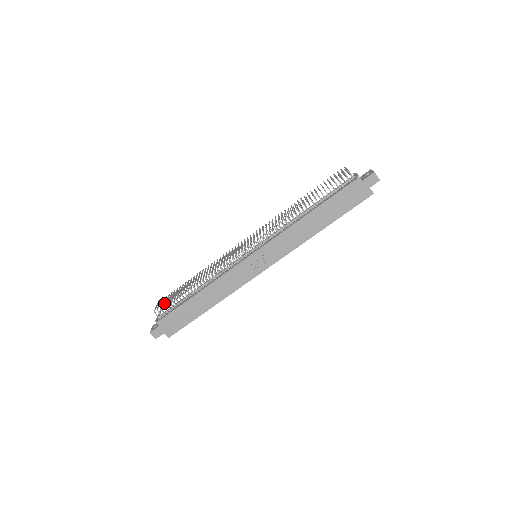
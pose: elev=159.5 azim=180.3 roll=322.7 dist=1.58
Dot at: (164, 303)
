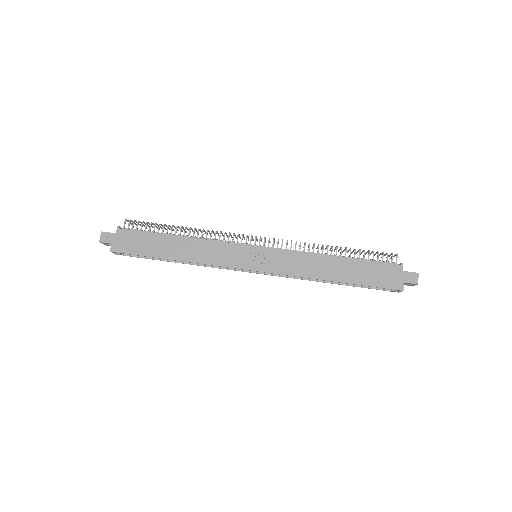
Dot at: occluded
